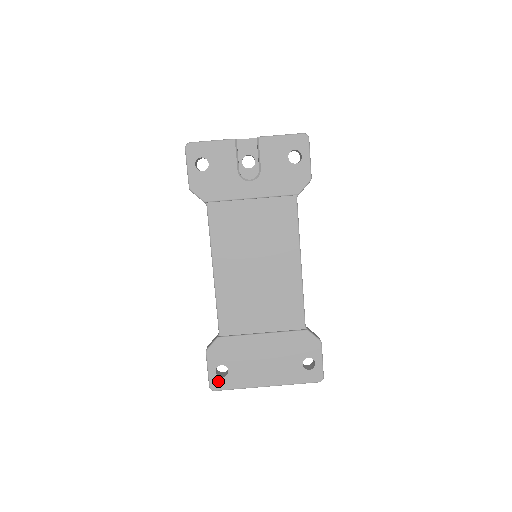
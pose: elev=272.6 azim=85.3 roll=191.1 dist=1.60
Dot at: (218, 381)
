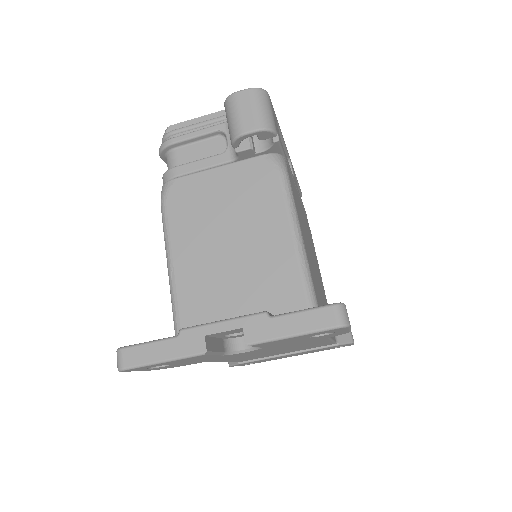
Dot at: occluded
